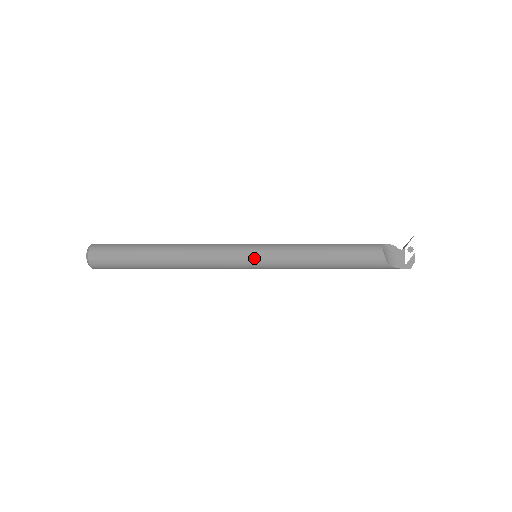
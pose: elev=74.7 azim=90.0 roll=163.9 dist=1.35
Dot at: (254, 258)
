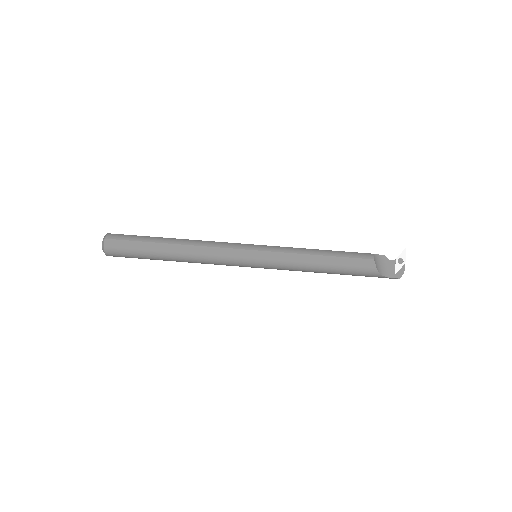
Dot at: (254, 256)
